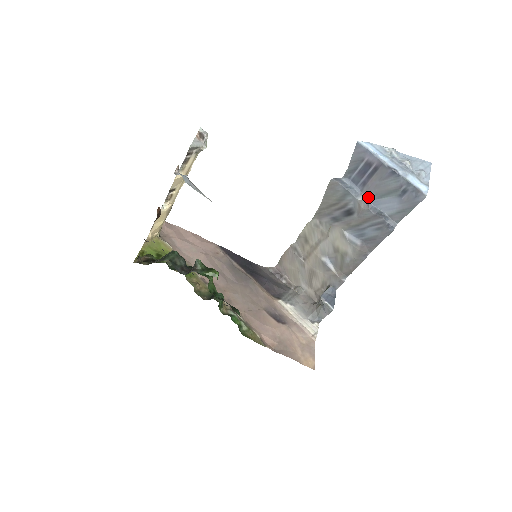
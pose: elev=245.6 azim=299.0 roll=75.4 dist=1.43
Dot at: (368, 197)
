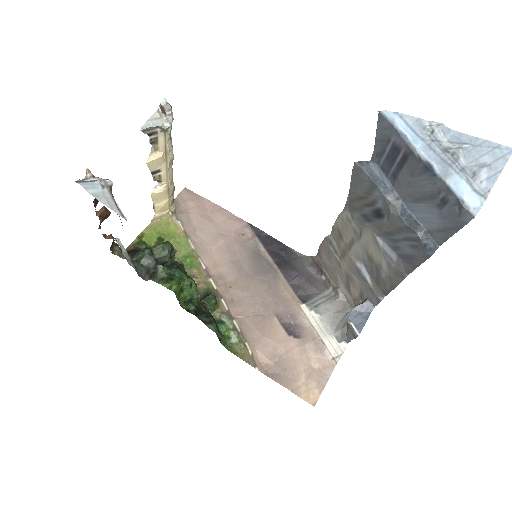
Dot at: (401, 197)
